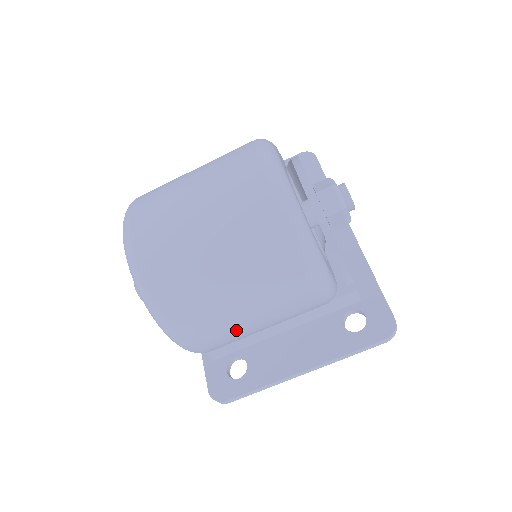
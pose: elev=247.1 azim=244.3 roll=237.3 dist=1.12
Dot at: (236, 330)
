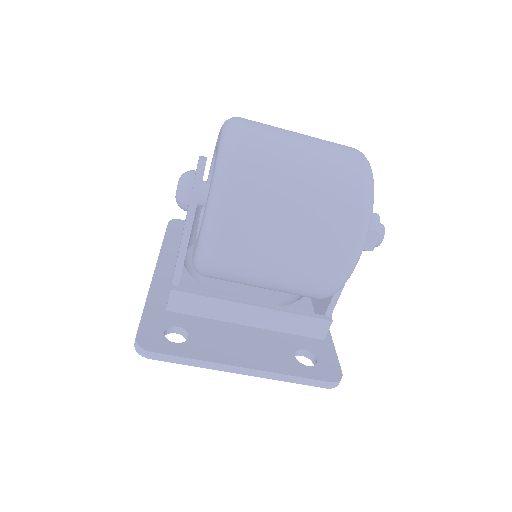
Dot at: (265, 246)
